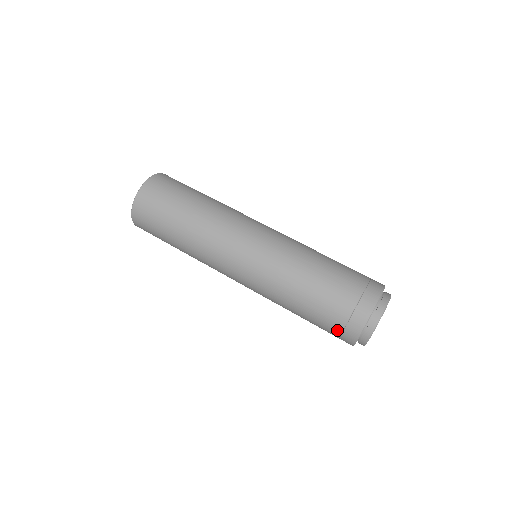
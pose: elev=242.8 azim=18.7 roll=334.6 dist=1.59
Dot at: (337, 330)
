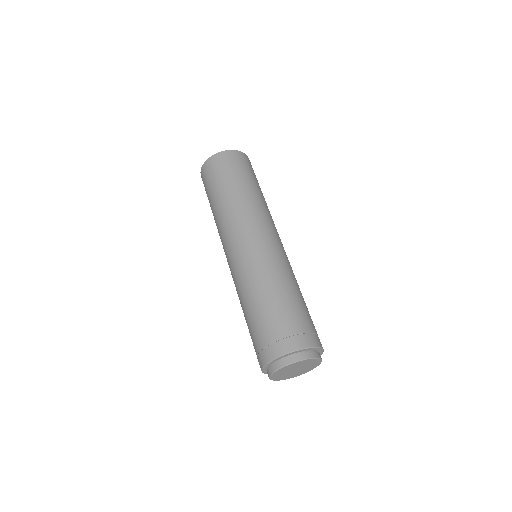
Dot at: (266, 341)
